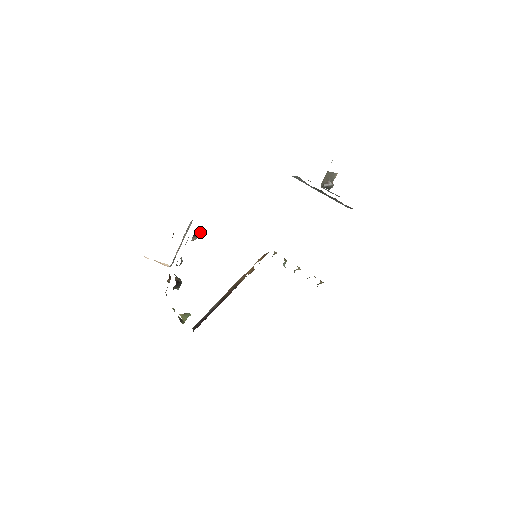
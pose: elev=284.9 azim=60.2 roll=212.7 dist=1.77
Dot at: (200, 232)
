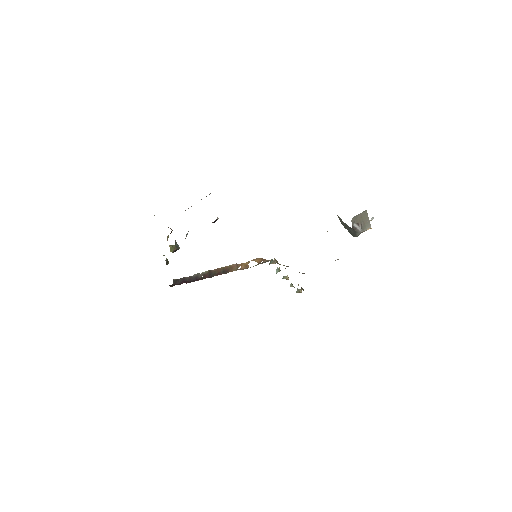
Dot at: occluded
